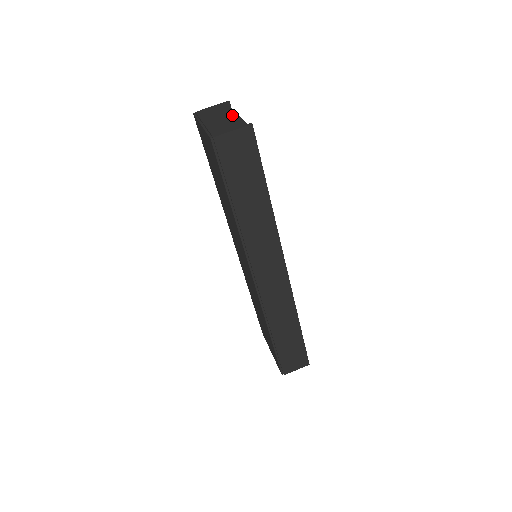
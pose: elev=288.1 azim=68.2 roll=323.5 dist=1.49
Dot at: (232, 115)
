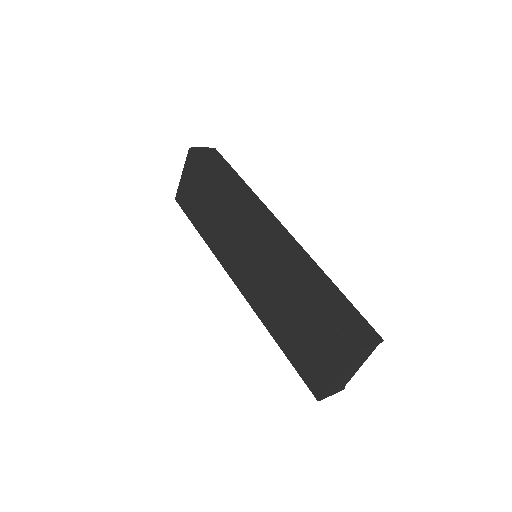
Dot at: occluded
